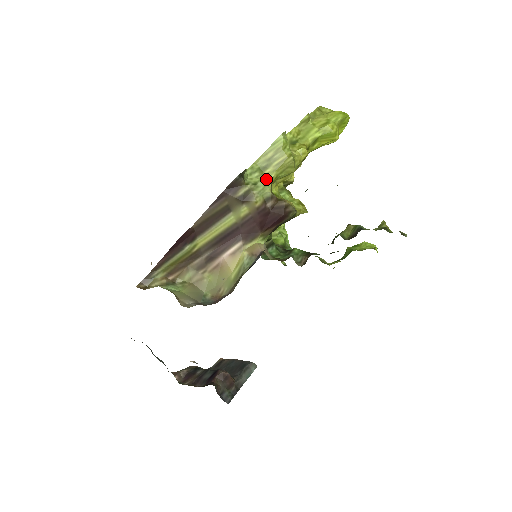
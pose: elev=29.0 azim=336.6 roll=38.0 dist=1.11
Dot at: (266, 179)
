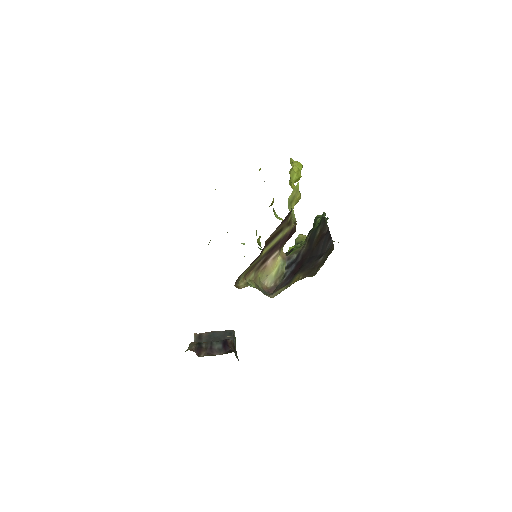
Dot at: (293, 210)
